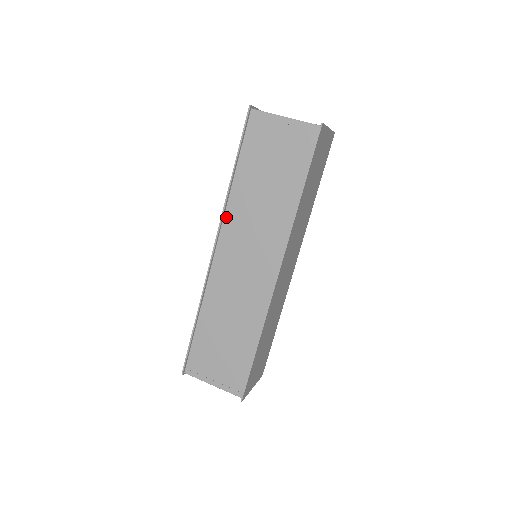
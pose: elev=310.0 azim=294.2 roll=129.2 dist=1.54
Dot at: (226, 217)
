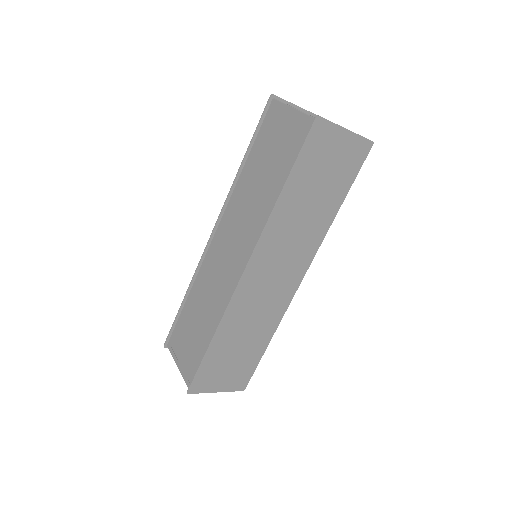
Dot at: (229, 204)
